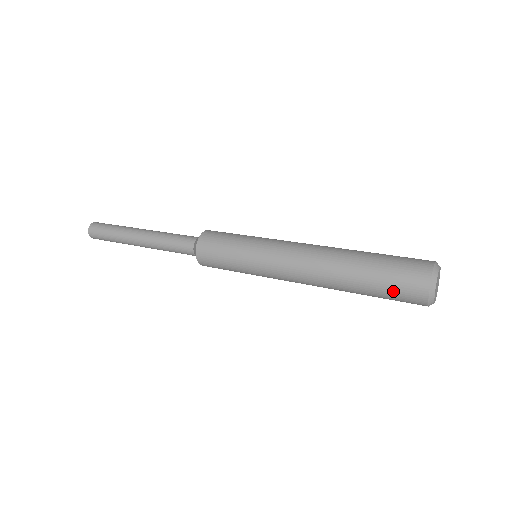
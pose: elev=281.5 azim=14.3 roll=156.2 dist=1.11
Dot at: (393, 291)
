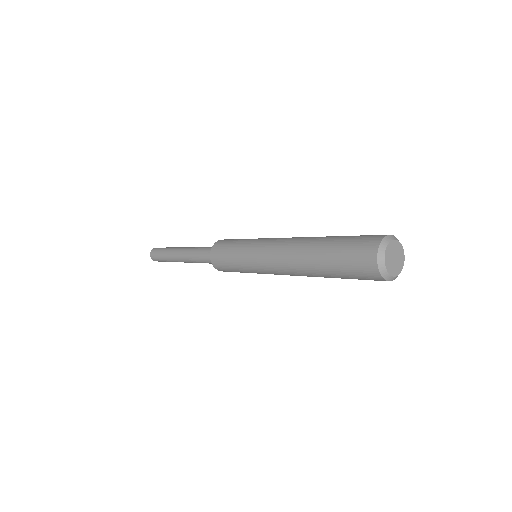
Dot at: occluded
